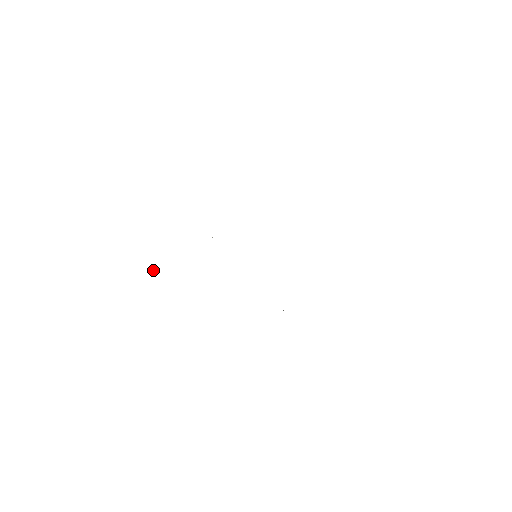
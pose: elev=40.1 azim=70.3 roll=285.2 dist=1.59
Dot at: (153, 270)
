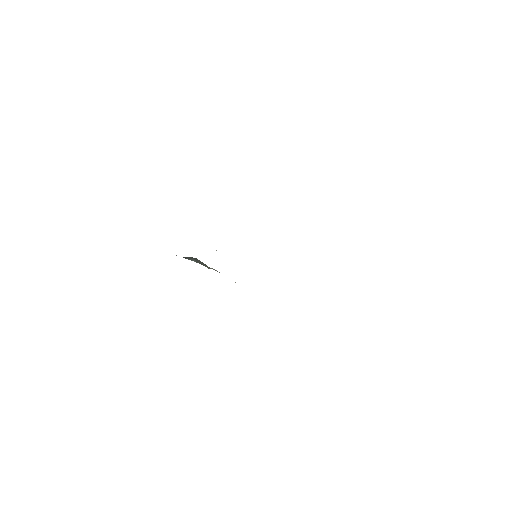
Dot at: occluded
